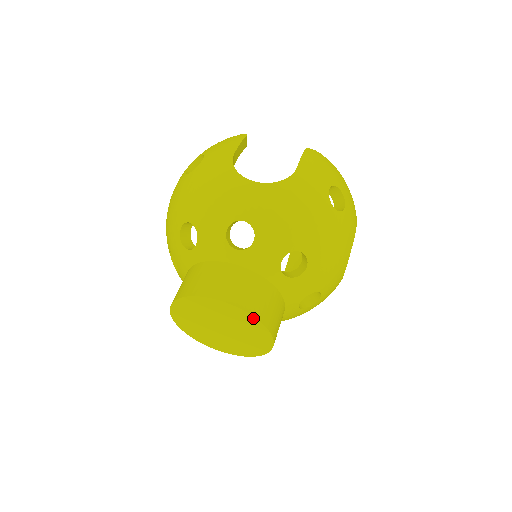
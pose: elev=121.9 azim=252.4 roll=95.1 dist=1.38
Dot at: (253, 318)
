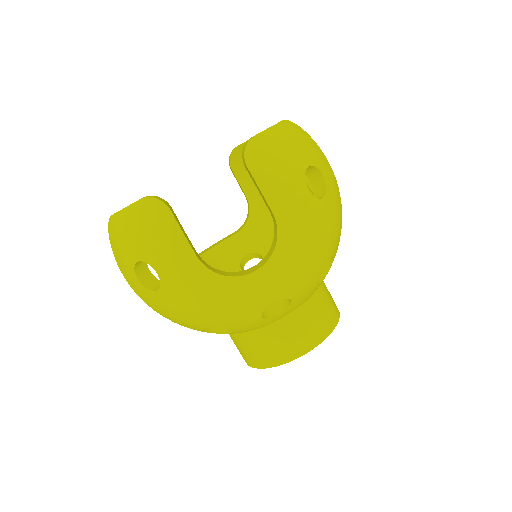
Dot at: (329, 332)
